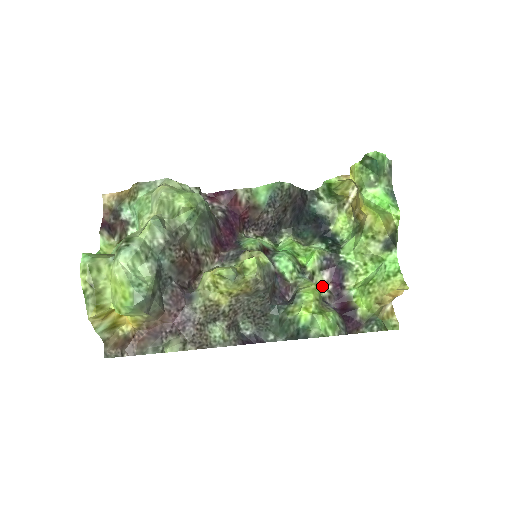
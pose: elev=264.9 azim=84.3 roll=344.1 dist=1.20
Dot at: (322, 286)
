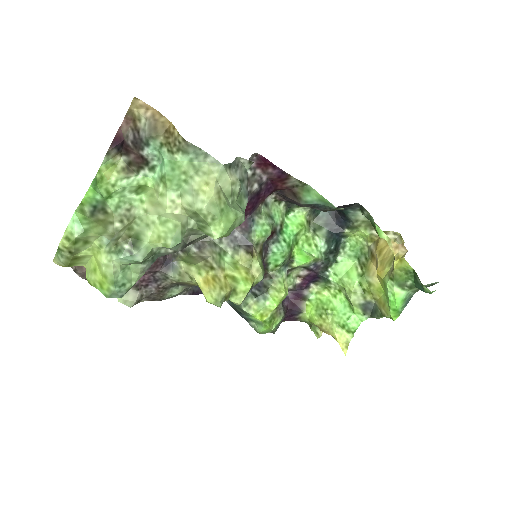
Dot at: (293, 279)
